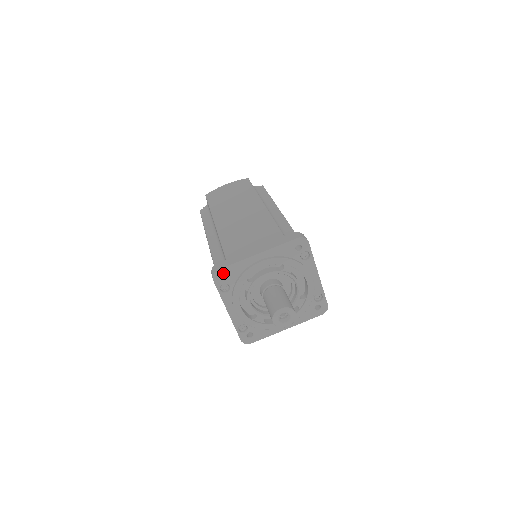
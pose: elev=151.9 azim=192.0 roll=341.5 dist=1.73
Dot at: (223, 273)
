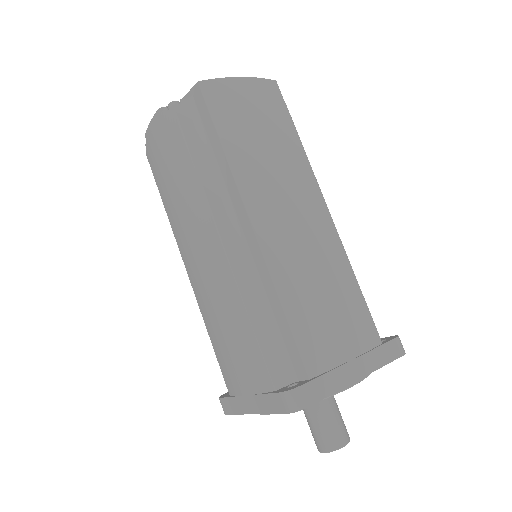
Dot at: (307, 405)
